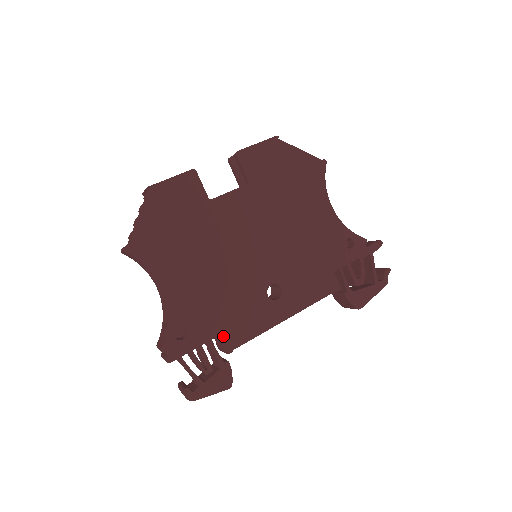
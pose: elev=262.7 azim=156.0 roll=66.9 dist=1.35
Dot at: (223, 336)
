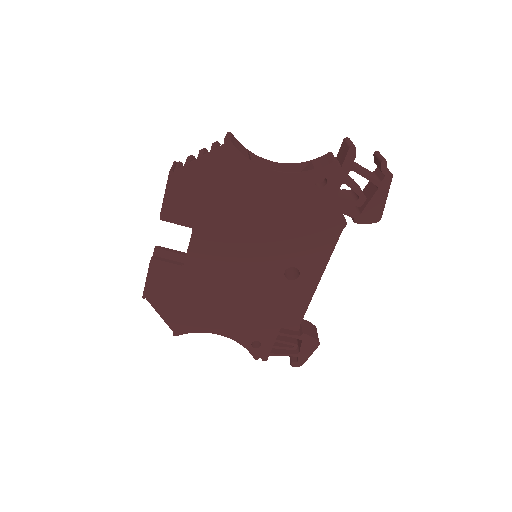
Dot at: (284, 325)
